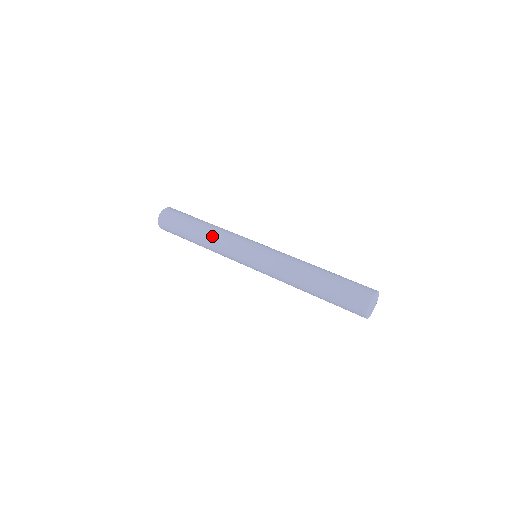
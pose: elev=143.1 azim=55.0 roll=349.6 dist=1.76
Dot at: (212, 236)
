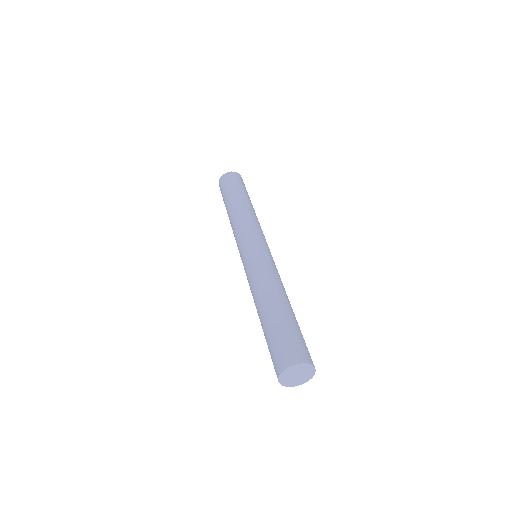
Dot at: (232, 220)
